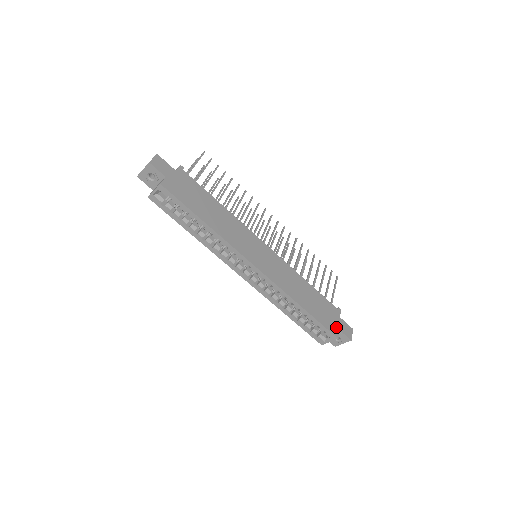
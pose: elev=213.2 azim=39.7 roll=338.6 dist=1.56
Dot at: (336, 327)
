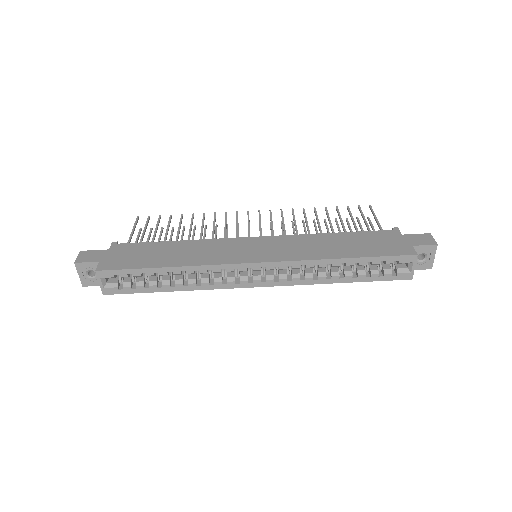
Dot at: (405, 246)
